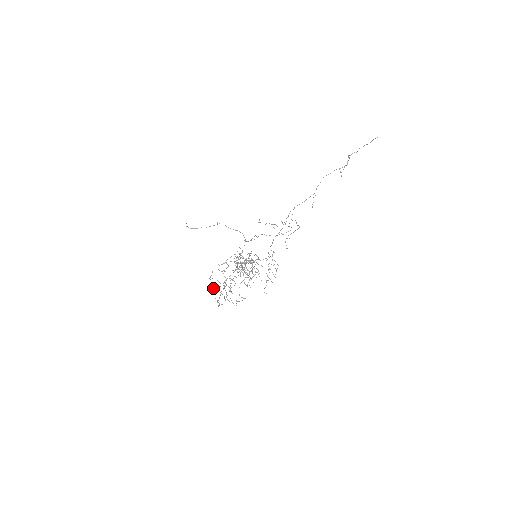
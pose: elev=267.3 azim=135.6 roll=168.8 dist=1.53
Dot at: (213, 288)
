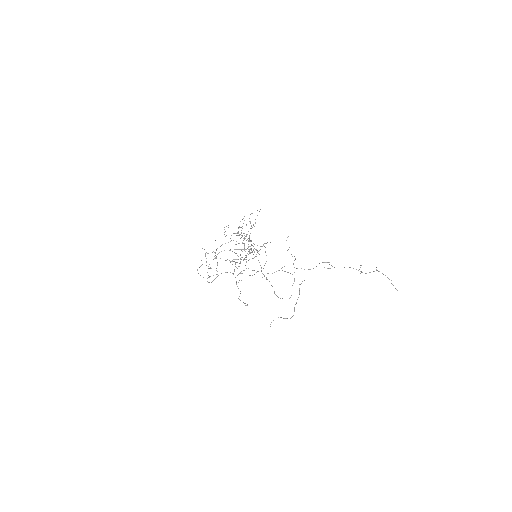
Dot at: (208, 253)
